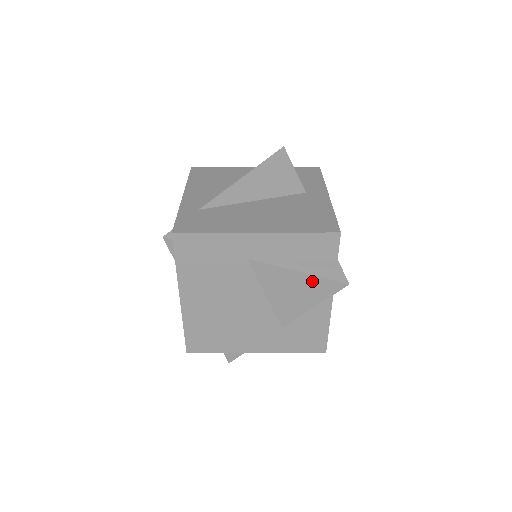
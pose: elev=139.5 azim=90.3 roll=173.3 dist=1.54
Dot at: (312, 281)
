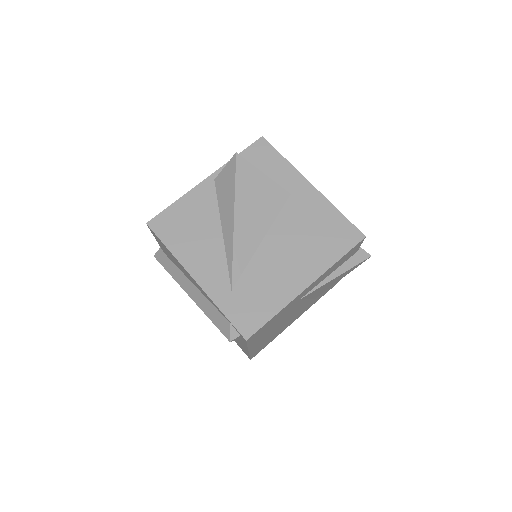
Dot at: (345, 273)
